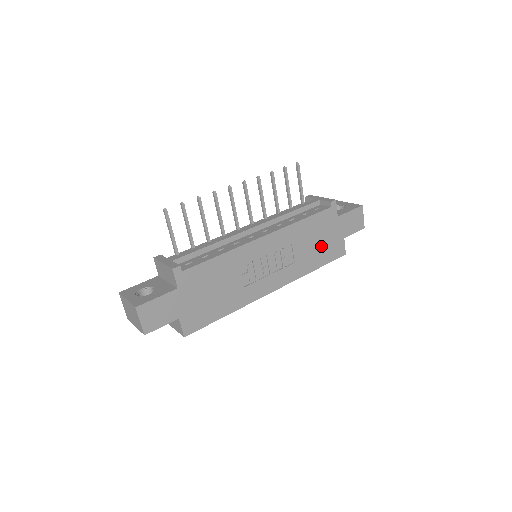
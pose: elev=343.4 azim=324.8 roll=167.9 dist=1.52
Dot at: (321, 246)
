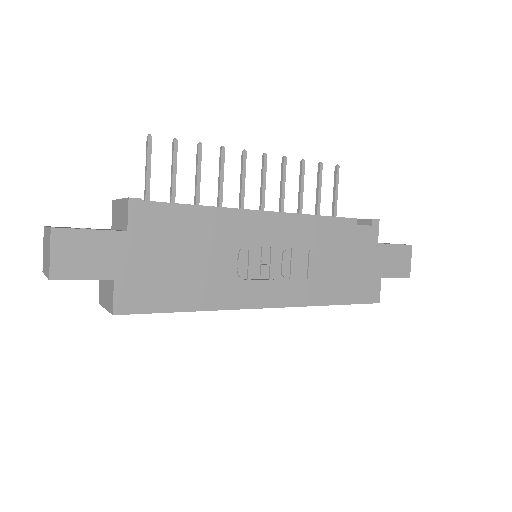
Dot at: (348, 274)
